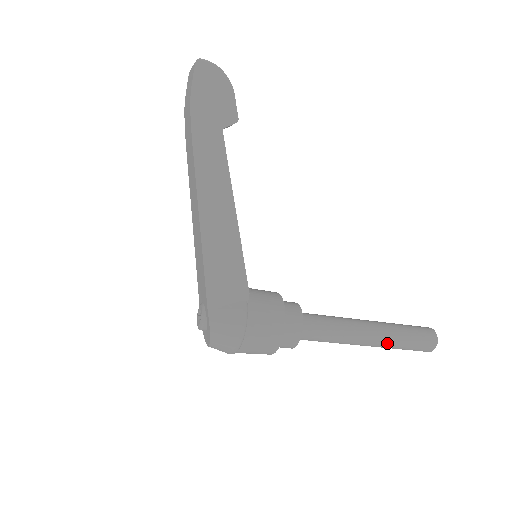
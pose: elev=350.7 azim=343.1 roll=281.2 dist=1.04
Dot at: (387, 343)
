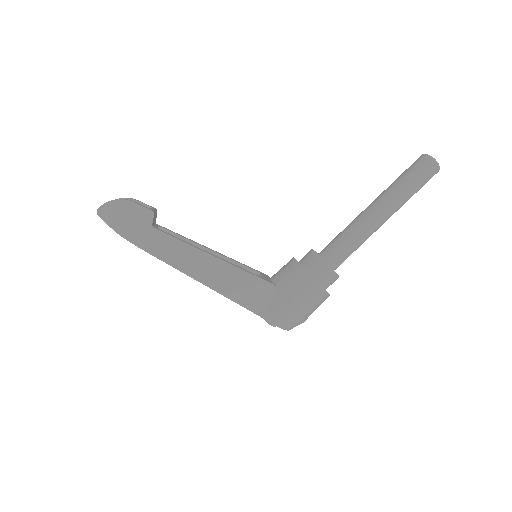
Dot at: (398, 205)
